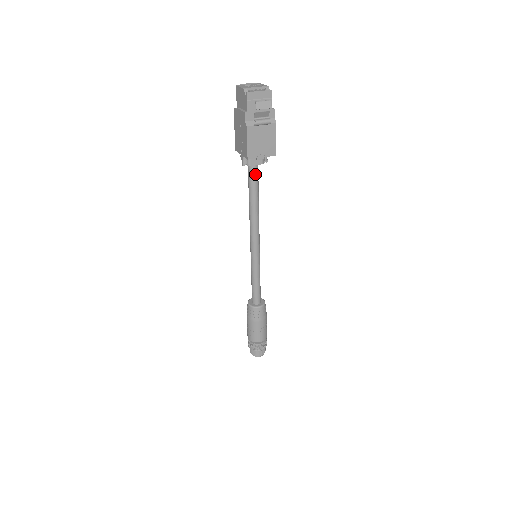
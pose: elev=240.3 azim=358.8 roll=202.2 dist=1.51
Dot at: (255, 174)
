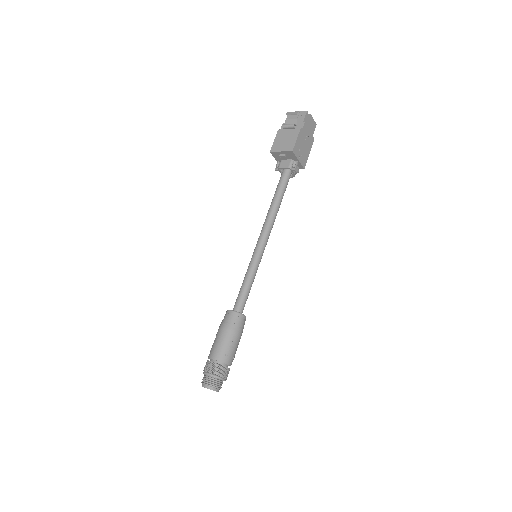
Dot at: (282, 178)
